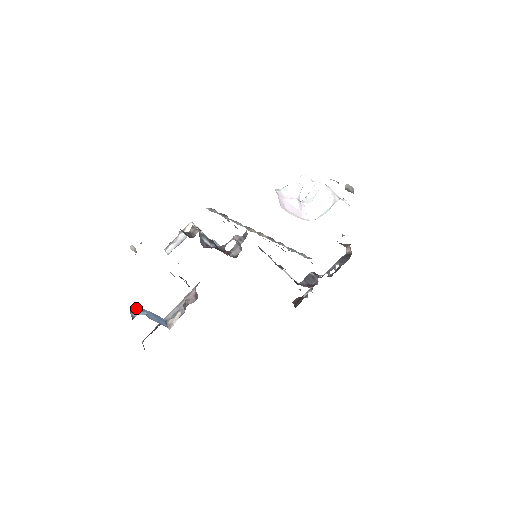
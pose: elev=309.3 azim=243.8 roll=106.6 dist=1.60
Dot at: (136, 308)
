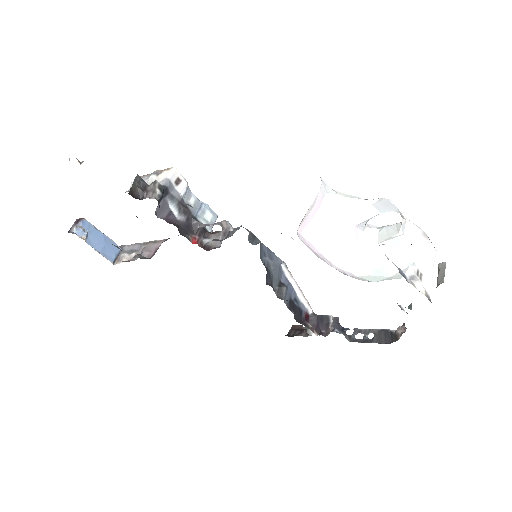
Dot at: (80, 222)
